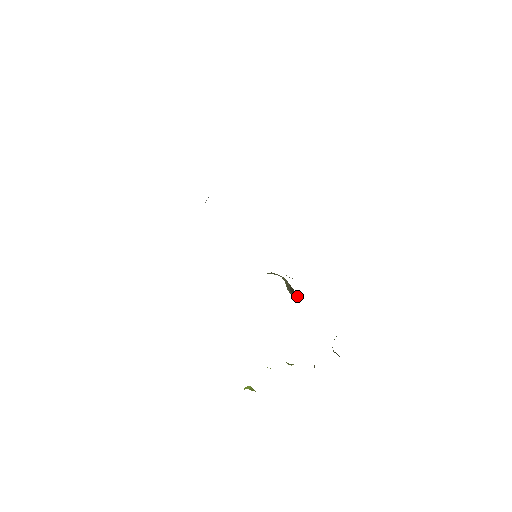
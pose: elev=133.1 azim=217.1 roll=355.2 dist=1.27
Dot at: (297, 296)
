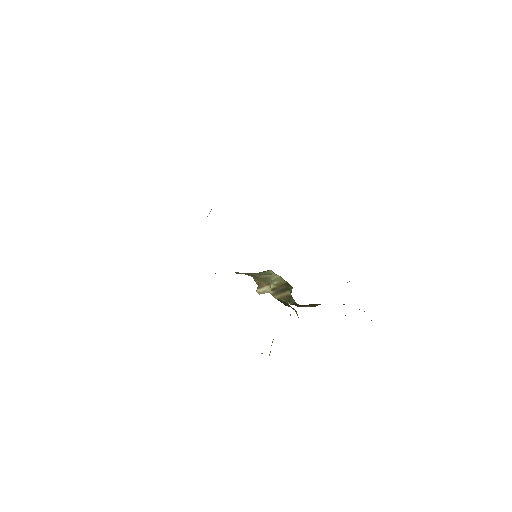
Dot at: (284, 295)
